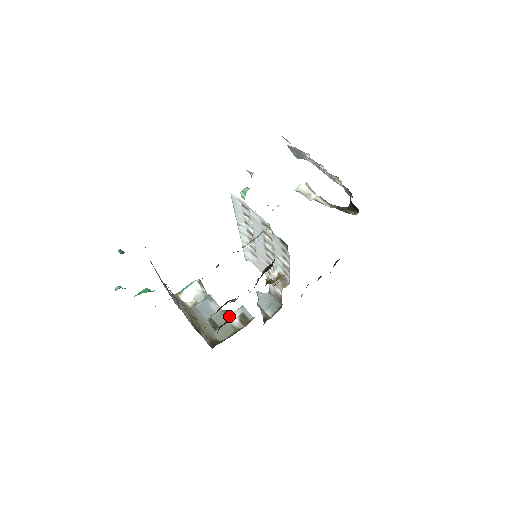
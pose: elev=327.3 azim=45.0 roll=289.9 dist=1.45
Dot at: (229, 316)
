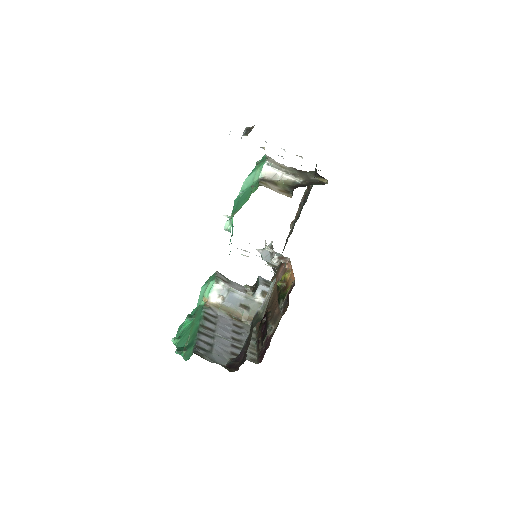
Dot at: (253, 297)
